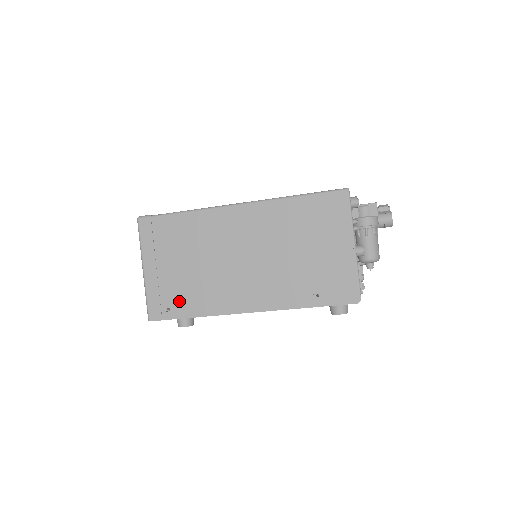
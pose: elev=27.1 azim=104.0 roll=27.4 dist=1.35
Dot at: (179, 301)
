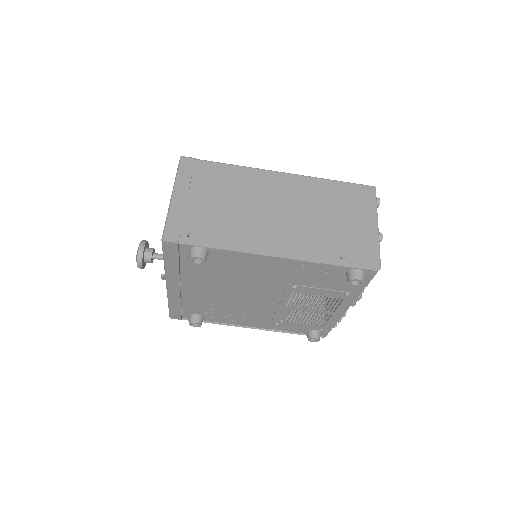
Dot at: (202, 230)
